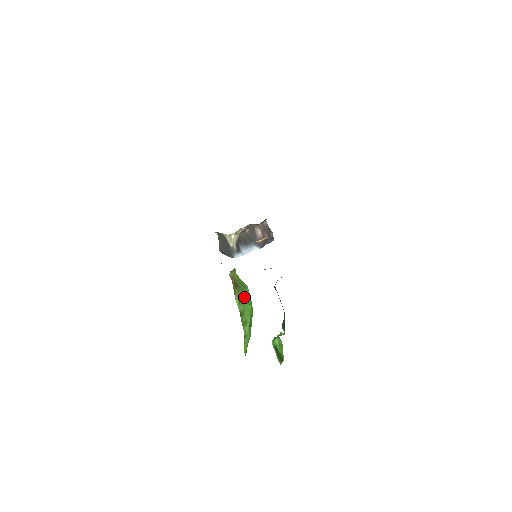
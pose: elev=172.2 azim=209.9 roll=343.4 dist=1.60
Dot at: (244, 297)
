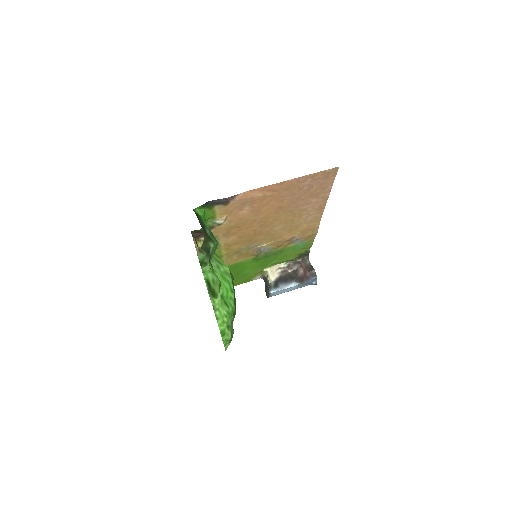
Dot at: (217, 271)
